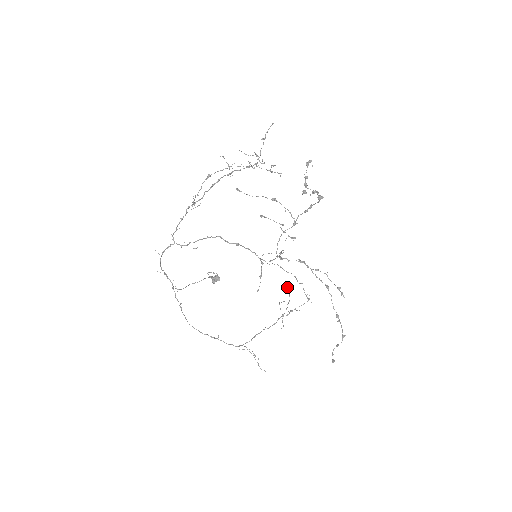
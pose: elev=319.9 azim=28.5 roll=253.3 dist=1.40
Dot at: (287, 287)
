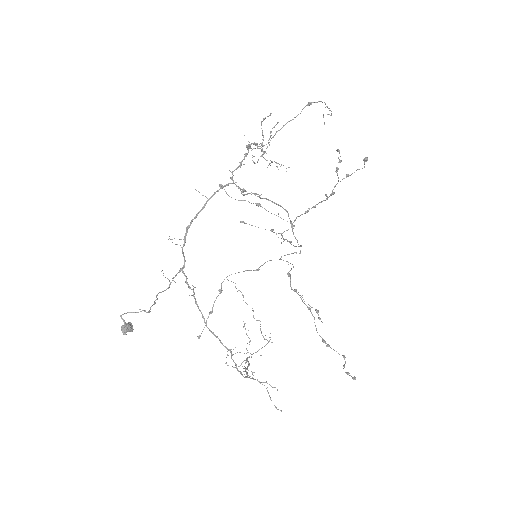
Dot at: (244, 325)
